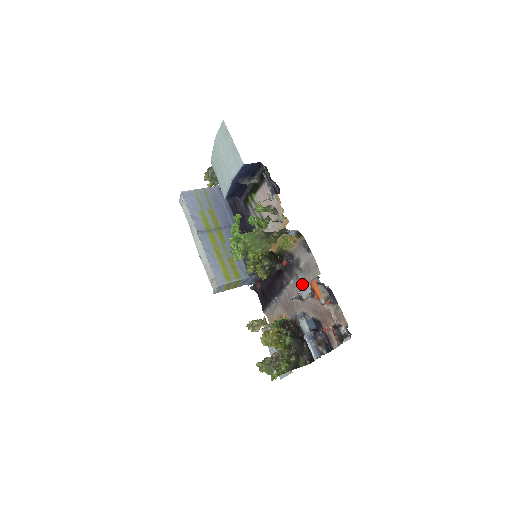
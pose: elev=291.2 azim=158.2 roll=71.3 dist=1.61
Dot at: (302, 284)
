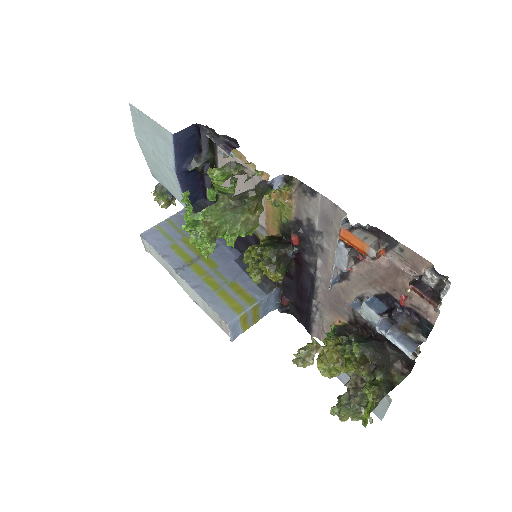
Dot at: (333, 253)
